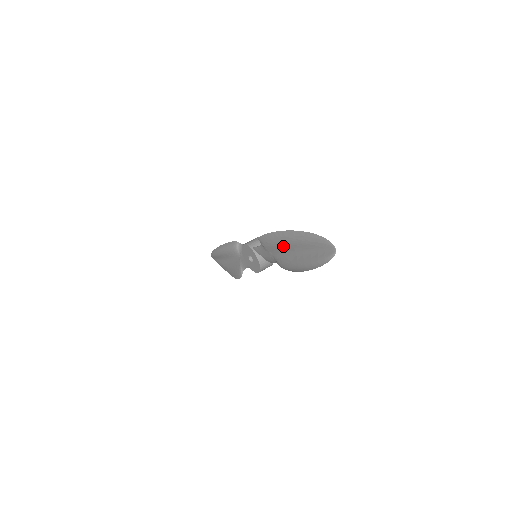
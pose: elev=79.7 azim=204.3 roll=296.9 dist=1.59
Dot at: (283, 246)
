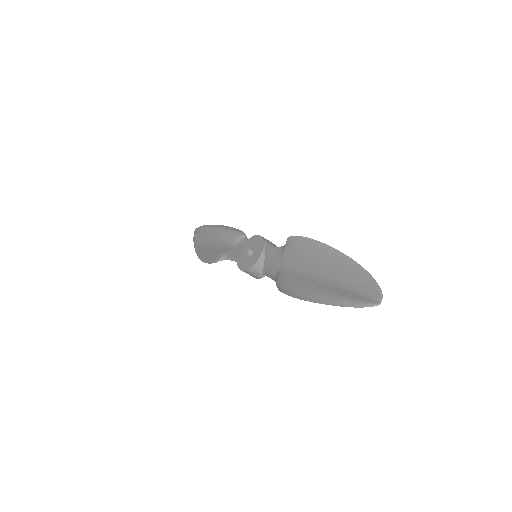
Dot at: (311, 262)
